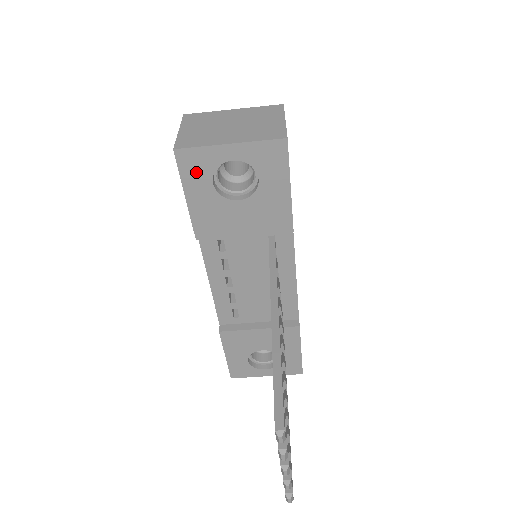
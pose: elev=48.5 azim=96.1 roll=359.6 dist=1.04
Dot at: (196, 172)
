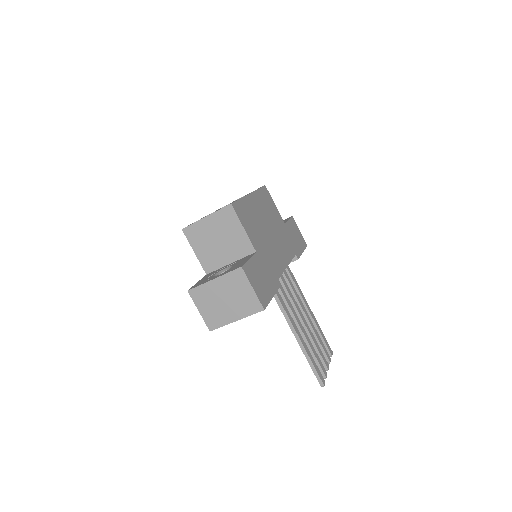
Dot at: occluded
